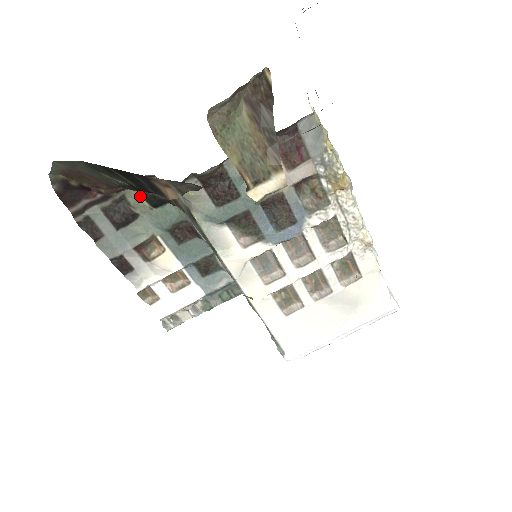
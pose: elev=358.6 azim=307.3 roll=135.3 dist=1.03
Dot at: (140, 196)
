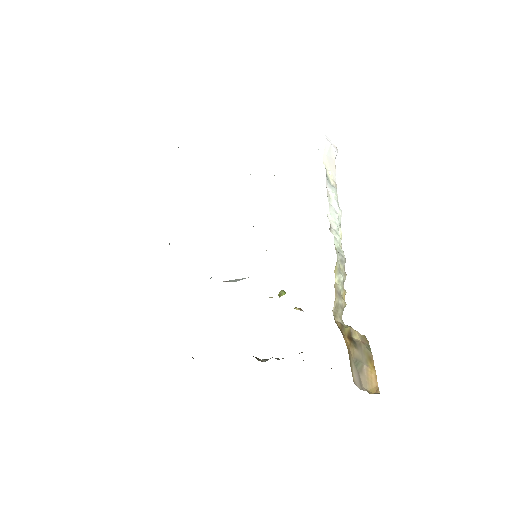
Dot at: occluded
